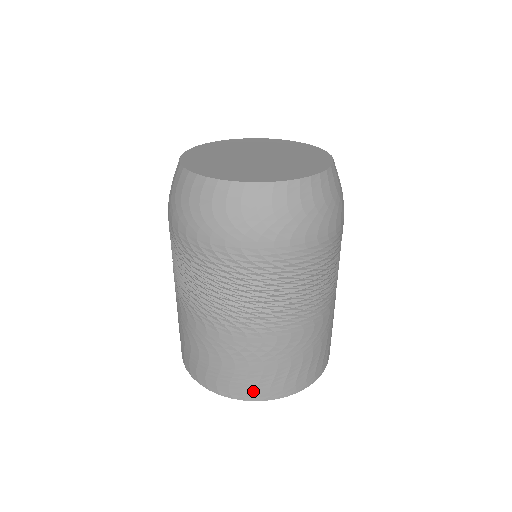
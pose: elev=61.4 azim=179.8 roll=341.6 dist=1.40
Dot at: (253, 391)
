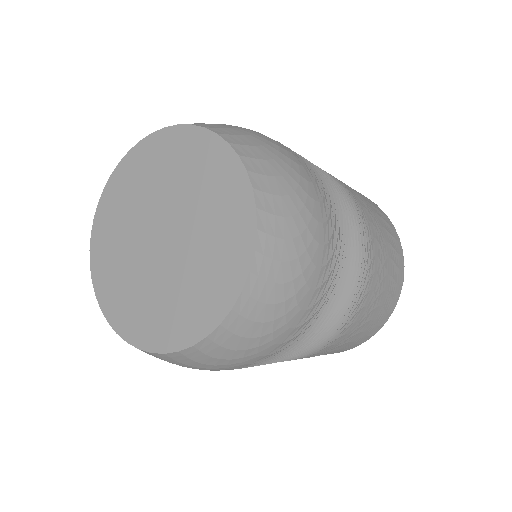
Dot at: occluded
